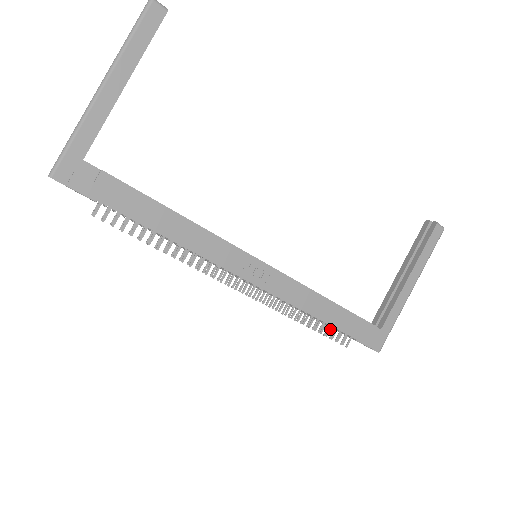
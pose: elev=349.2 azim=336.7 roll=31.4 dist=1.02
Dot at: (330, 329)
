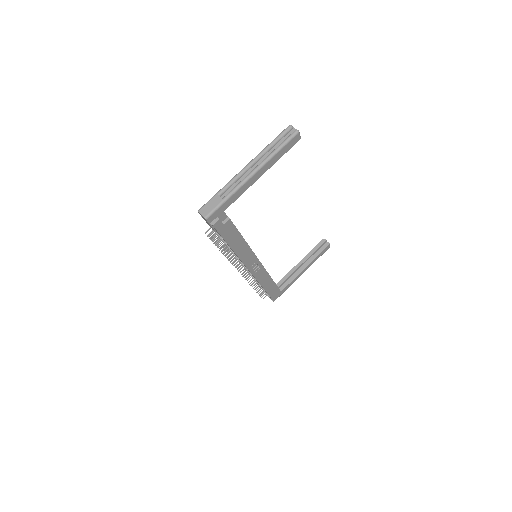
Dot at: occluded
